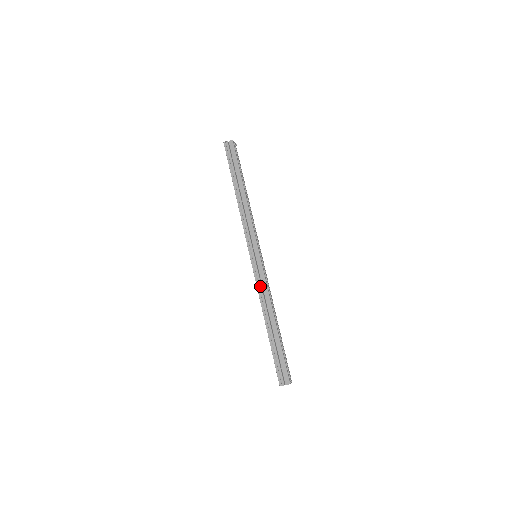
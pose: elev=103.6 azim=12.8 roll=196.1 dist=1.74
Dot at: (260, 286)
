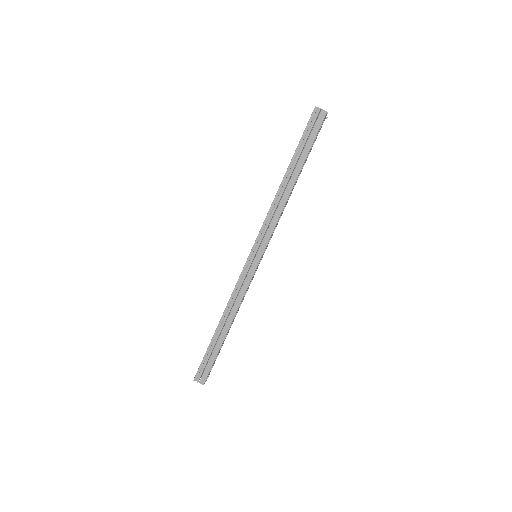
Dot at: (238, 289)
